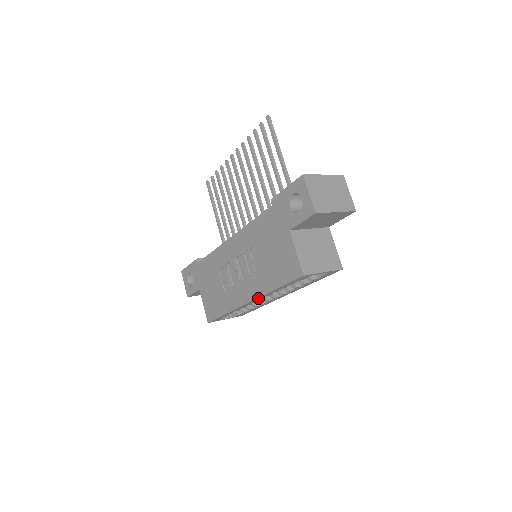
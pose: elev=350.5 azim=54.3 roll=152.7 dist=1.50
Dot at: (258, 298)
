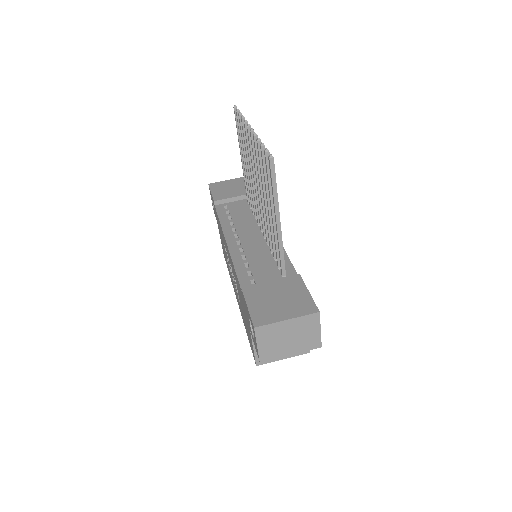
Dot at: occluded
